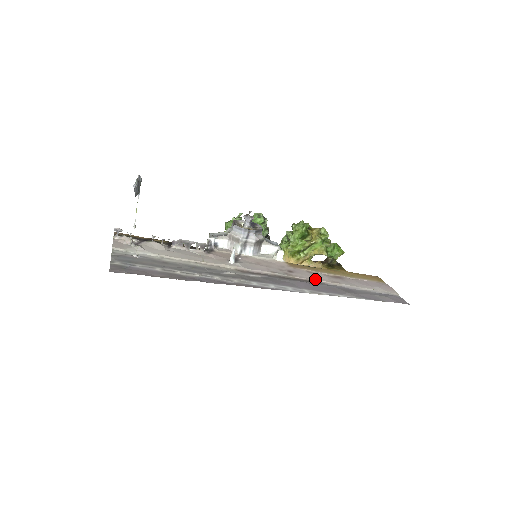
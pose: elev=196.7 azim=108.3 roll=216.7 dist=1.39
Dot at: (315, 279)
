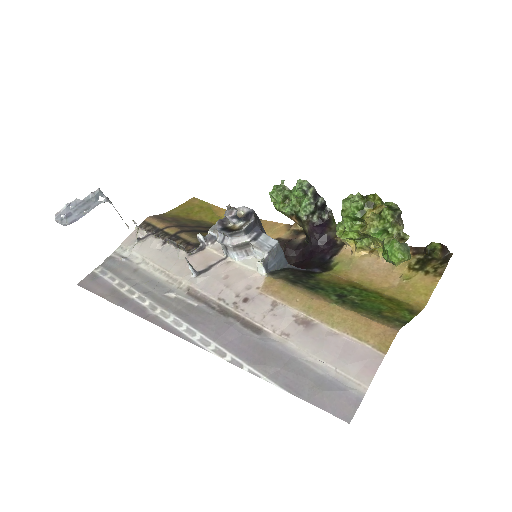
Dot at: (259, 322)
